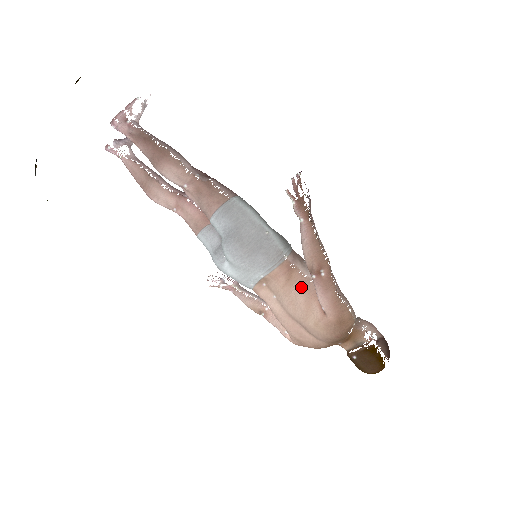
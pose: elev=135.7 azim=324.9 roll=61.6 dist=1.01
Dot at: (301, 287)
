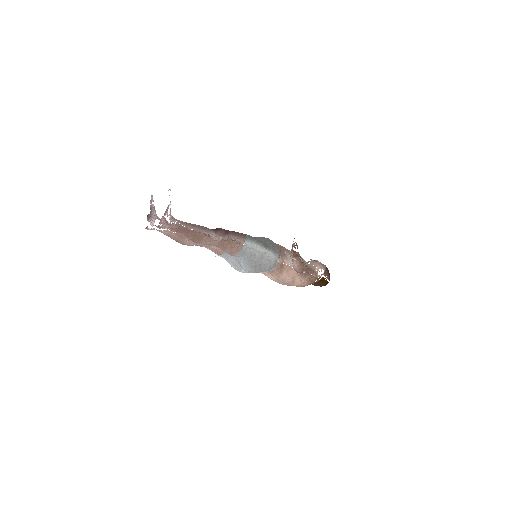
Dot at: (289, 273)
